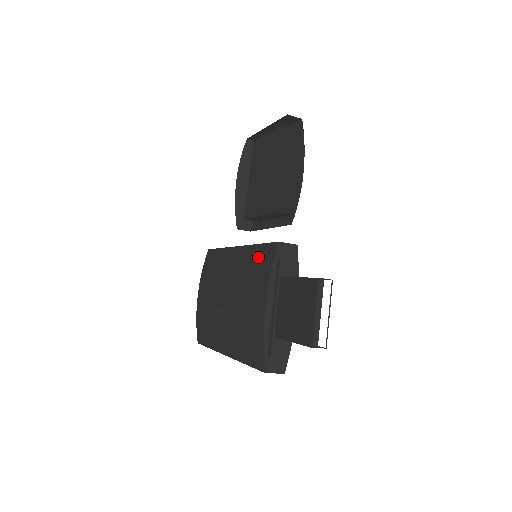
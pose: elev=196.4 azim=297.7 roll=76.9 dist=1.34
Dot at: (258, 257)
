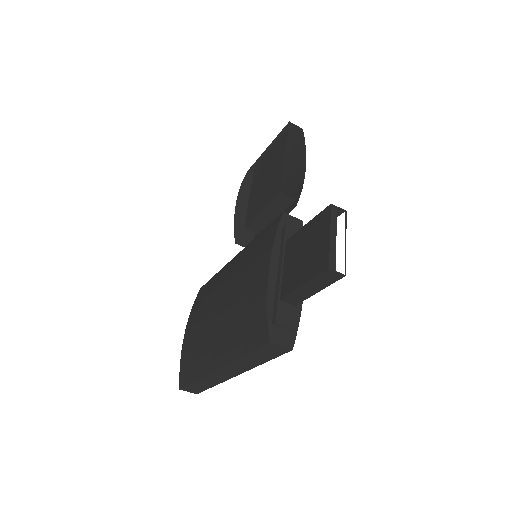
Dot at: (260, 240)
